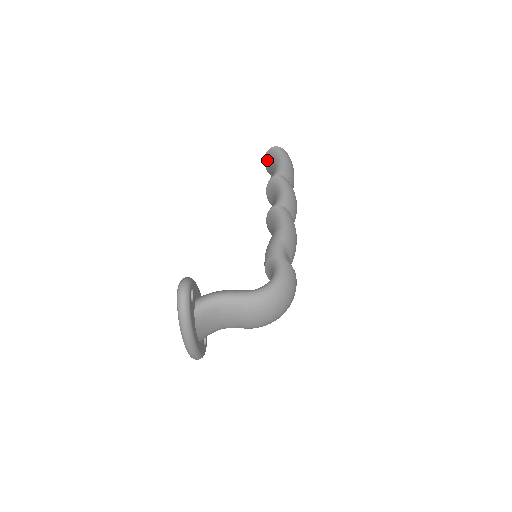
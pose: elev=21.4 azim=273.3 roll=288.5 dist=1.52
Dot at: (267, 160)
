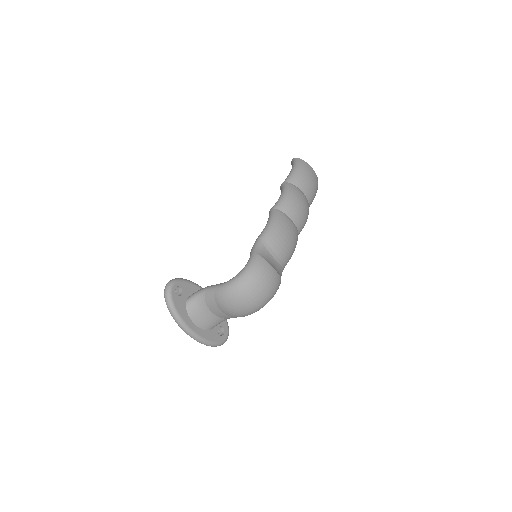
Dot at: occluded
